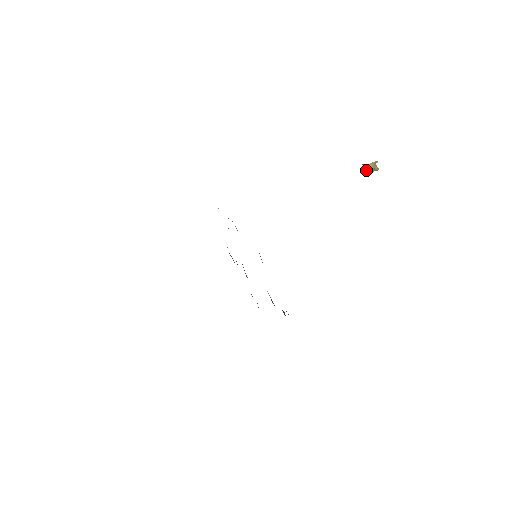
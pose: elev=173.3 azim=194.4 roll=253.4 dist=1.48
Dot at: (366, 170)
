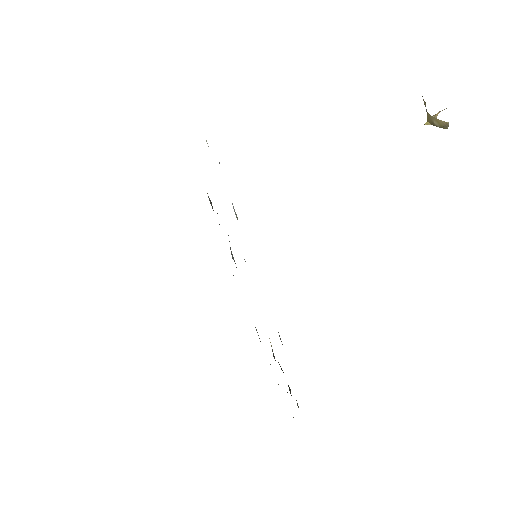
Dot at: (429, 121)
